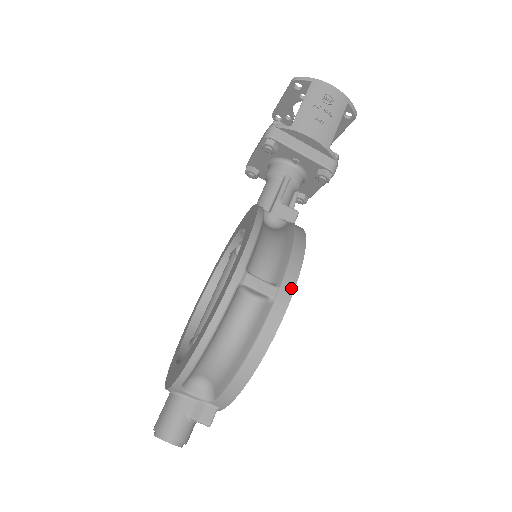
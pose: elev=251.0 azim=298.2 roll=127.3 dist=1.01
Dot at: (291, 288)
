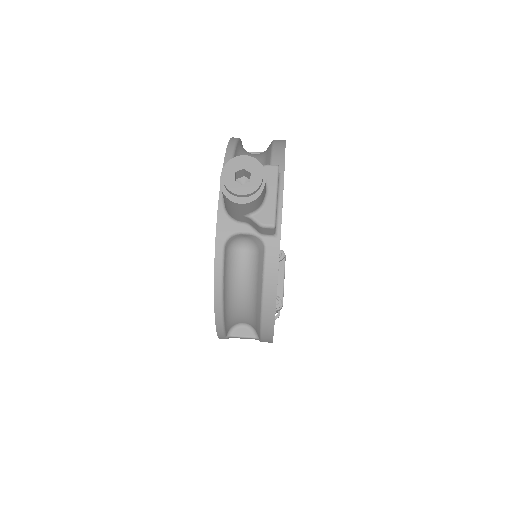
Dot at: occluded
